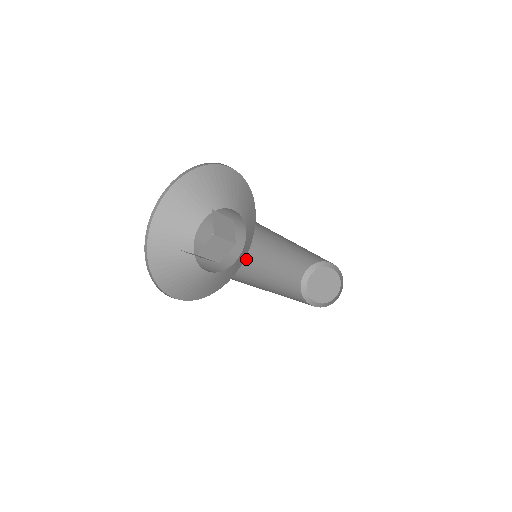
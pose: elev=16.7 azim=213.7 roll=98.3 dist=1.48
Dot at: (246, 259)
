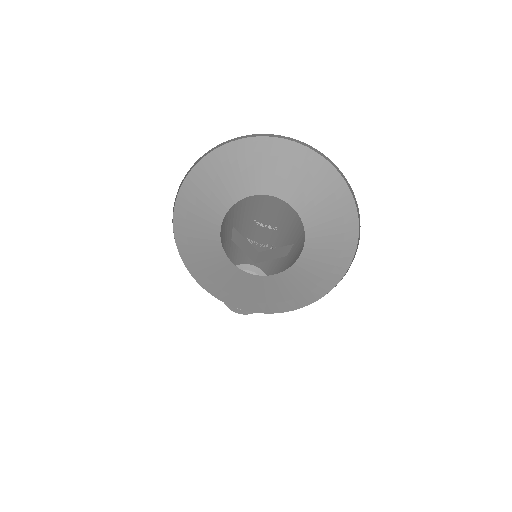
Dot at: (227, 242)
